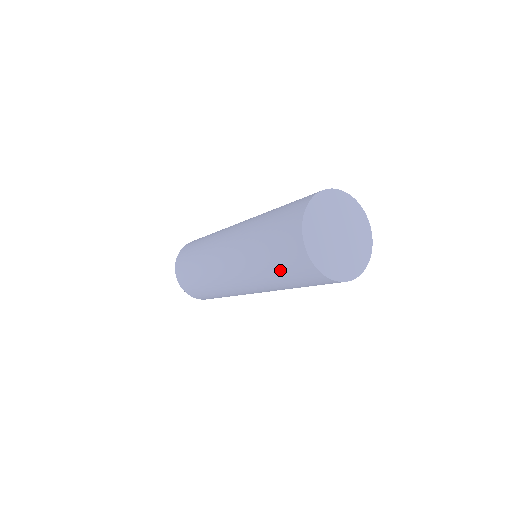
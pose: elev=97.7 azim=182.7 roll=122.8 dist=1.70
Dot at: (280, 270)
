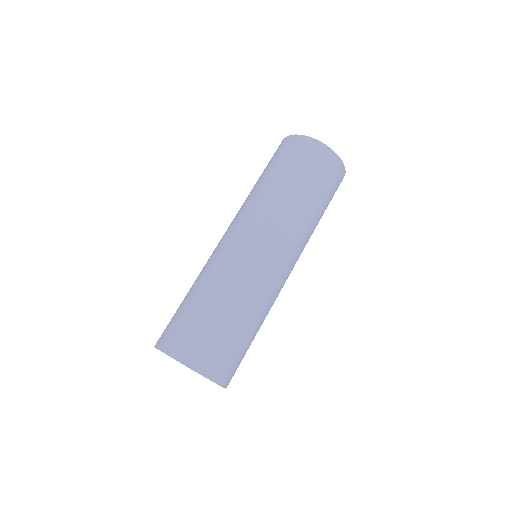
Dot at: (314, 185)
